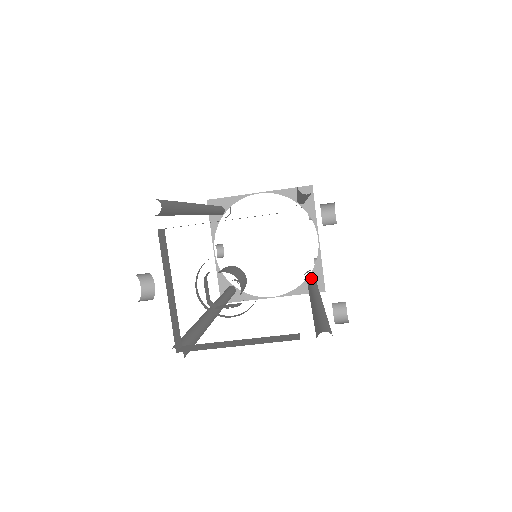
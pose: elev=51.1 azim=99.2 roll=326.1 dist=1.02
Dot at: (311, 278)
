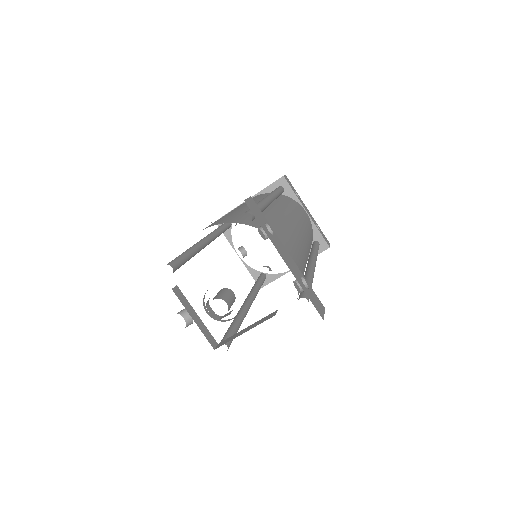
Dot at: (313, 244)
